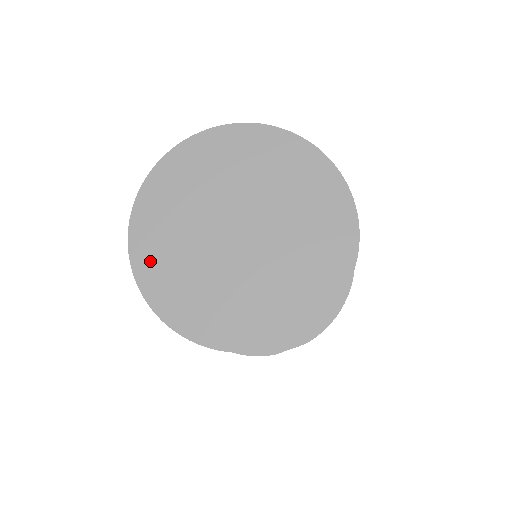
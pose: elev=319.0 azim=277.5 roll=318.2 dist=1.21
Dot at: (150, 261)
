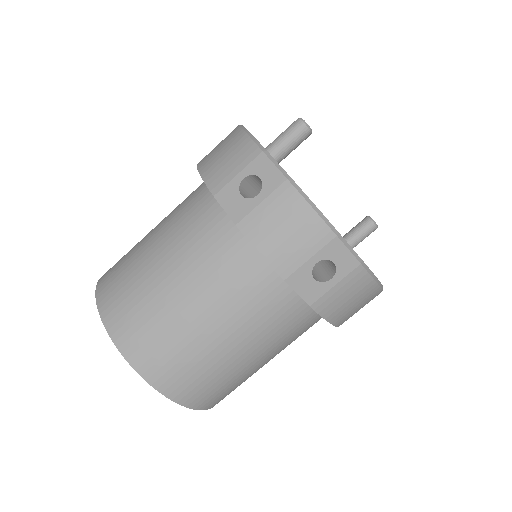
Dot at: occluded
